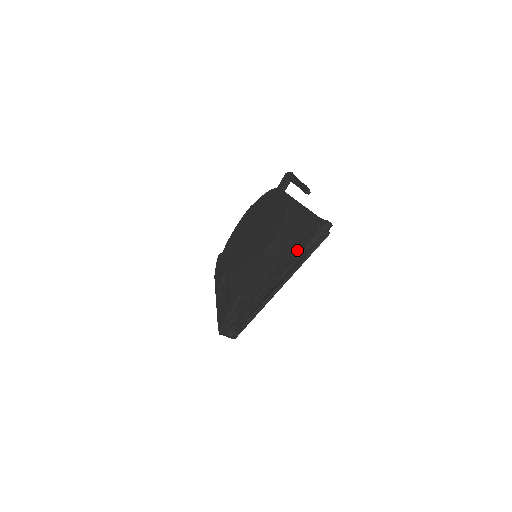
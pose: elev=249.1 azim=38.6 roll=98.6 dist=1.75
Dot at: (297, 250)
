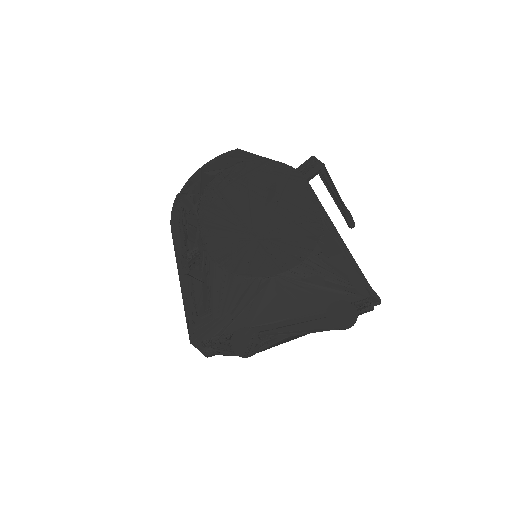
Dot at: (341, 317)
